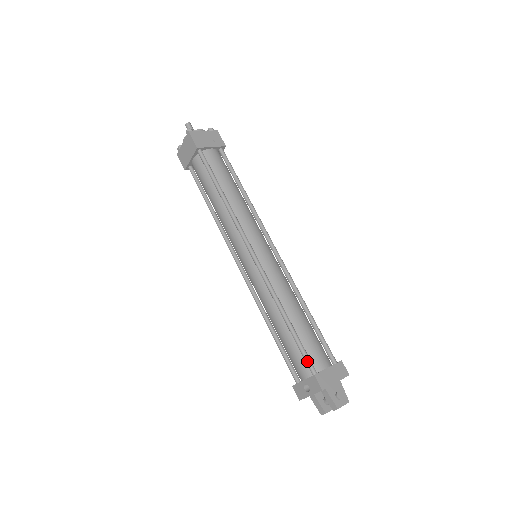
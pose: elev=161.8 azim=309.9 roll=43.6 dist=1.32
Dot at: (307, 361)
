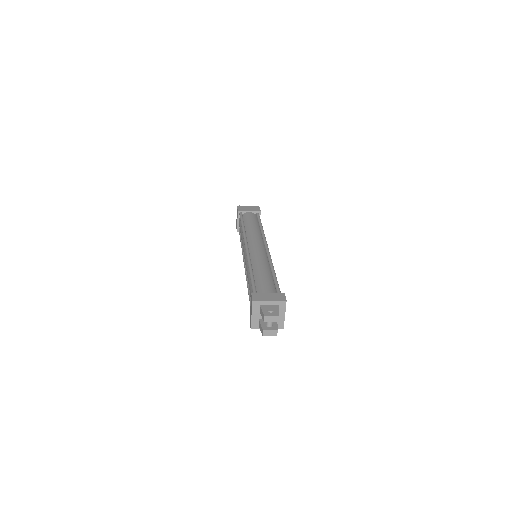
Dot at: (253, 290)
